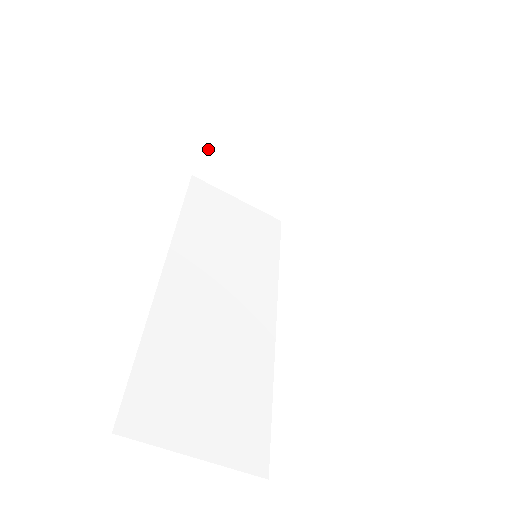
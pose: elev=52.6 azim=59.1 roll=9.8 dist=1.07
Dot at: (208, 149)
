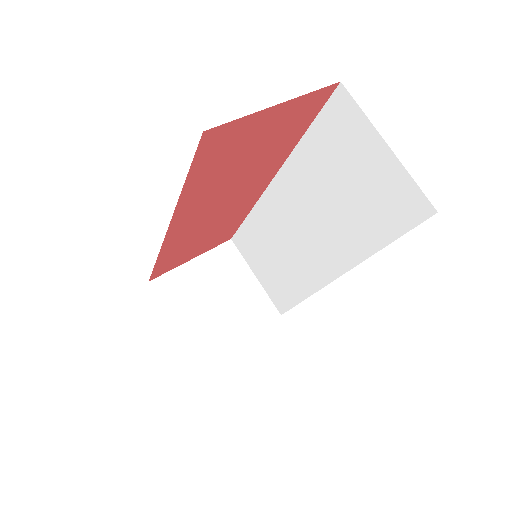
Dot at: (177, 268)
